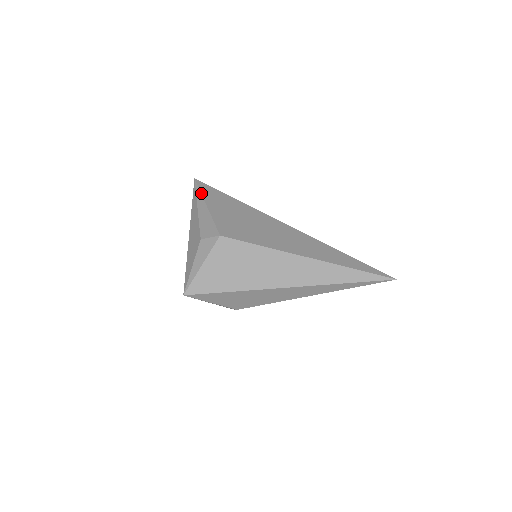
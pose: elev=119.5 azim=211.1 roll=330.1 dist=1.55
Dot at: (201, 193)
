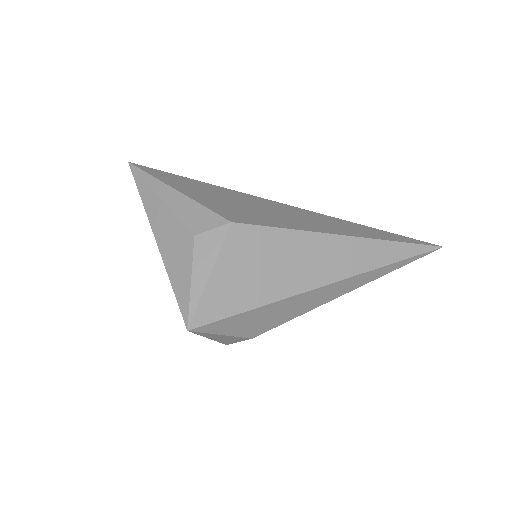
Dot at: (154, 177)
